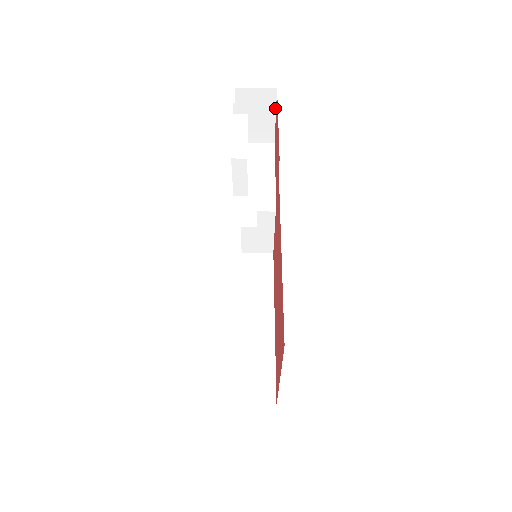
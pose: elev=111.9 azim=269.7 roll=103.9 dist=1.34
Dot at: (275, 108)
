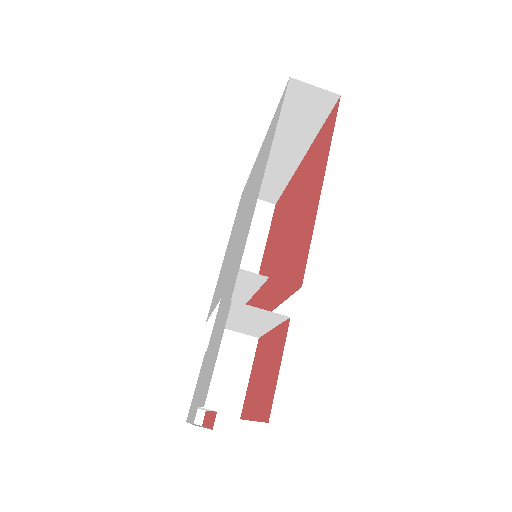
Dot at: (275, 385)
